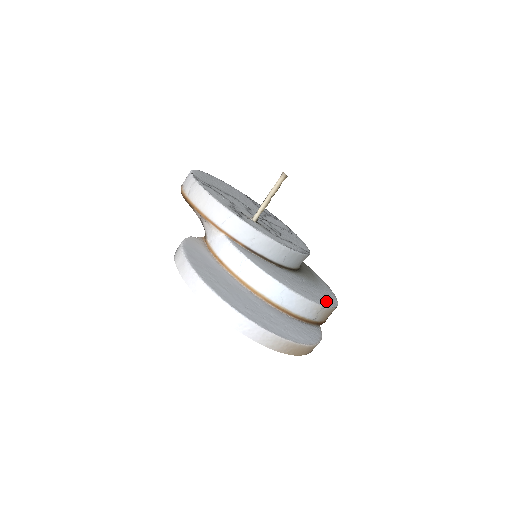
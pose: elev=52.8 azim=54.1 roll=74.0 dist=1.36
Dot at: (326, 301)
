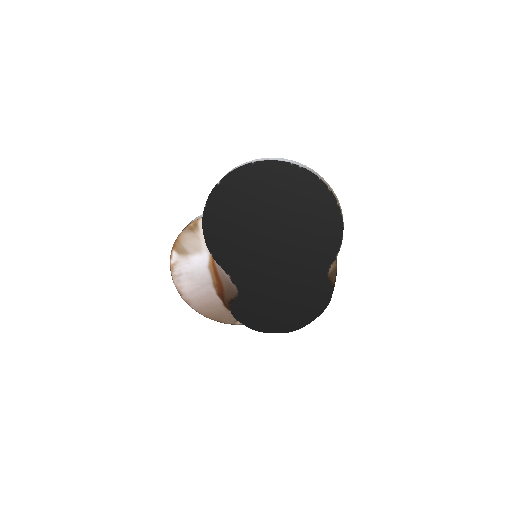
Dot at: occluded
